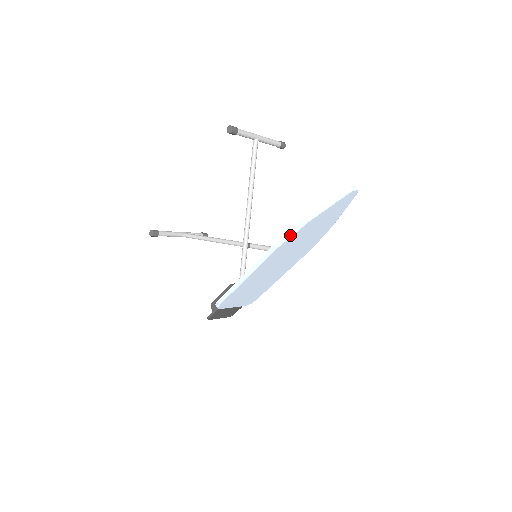
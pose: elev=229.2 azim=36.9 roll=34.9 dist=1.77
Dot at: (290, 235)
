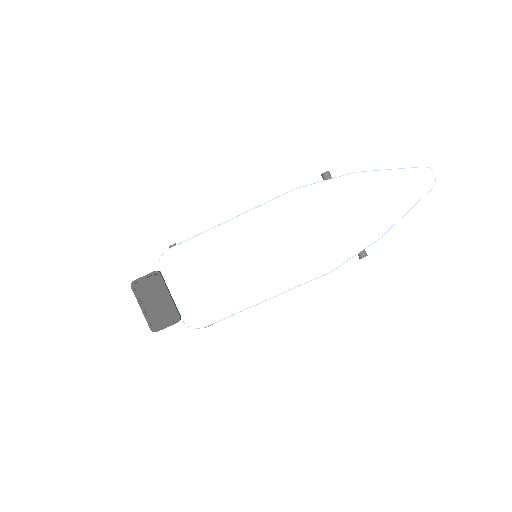
Dot at: (321, 181)
